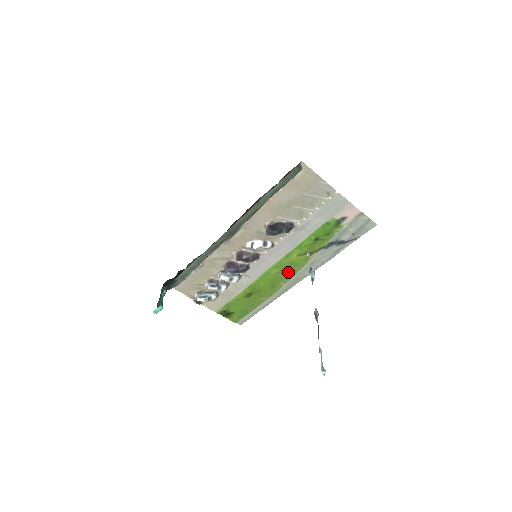
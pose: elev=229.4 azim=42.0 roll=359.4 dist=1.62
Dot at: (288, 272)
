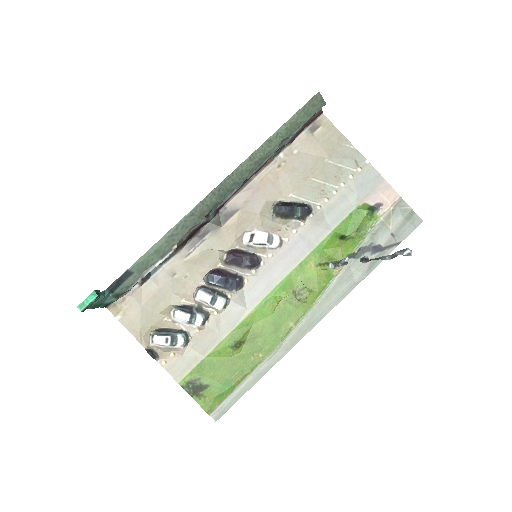
Dot at: (301, 299)
